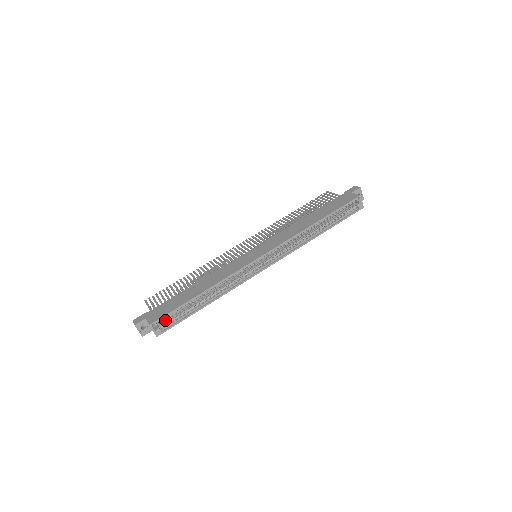
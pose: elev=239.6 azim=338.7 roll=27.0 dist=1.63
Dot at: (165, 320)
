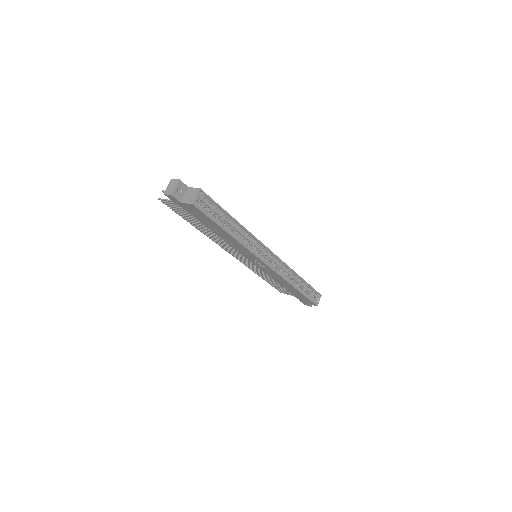
Dot at: occluded
